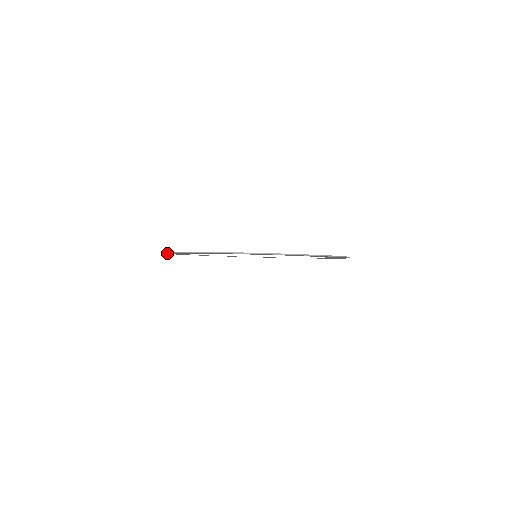
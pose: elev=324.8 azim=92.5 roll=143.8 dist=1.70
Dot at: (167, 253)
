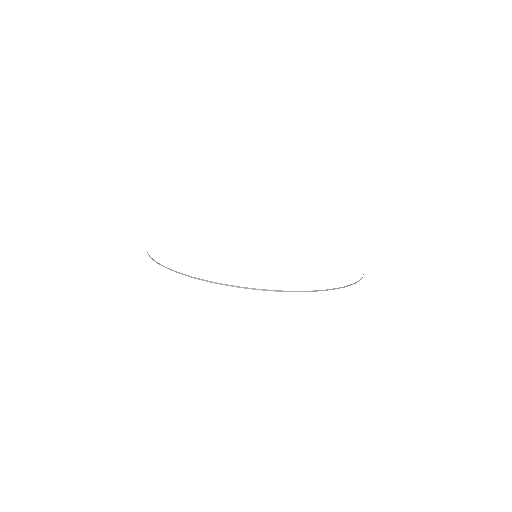
Dot at: occluded
